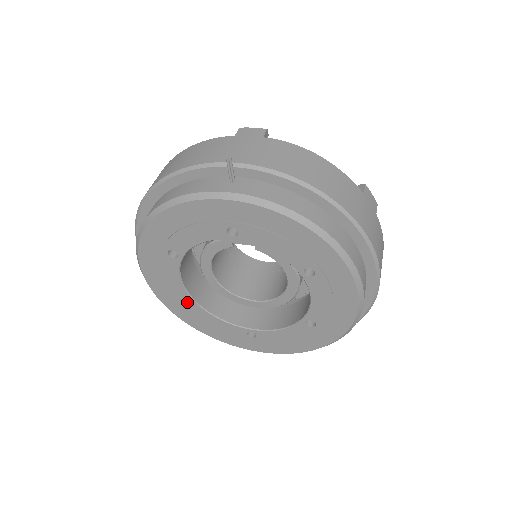
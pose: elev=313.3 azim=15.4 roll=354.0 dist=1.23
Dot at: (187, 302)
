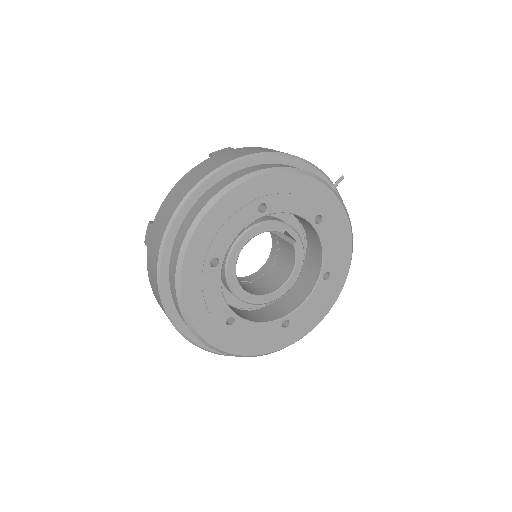
Dot at: (208, 260)
